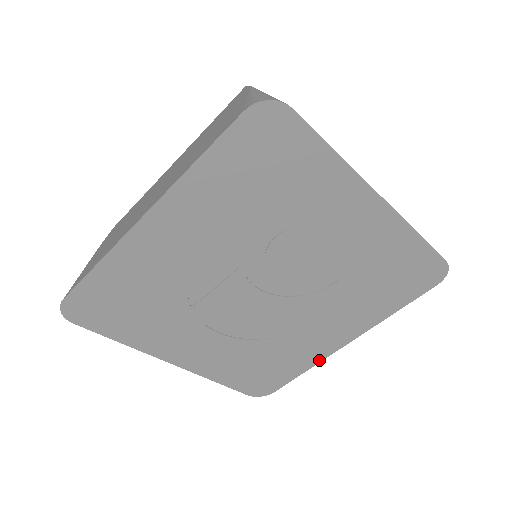
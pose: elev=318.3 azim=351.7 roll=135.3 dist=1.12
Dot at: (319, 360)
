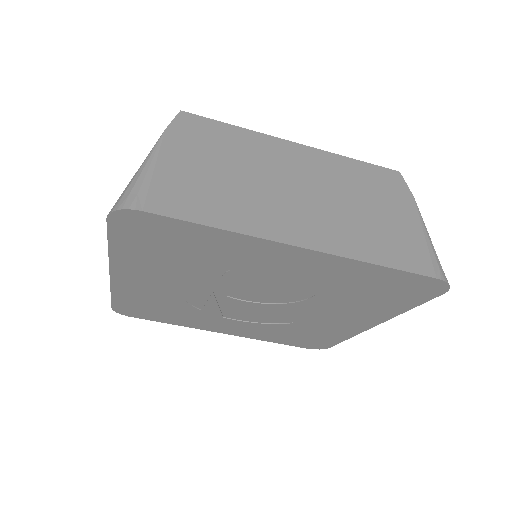
Dot at: (354, 334)
